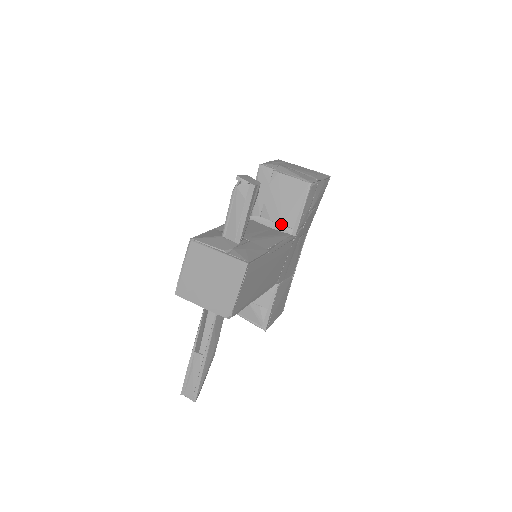
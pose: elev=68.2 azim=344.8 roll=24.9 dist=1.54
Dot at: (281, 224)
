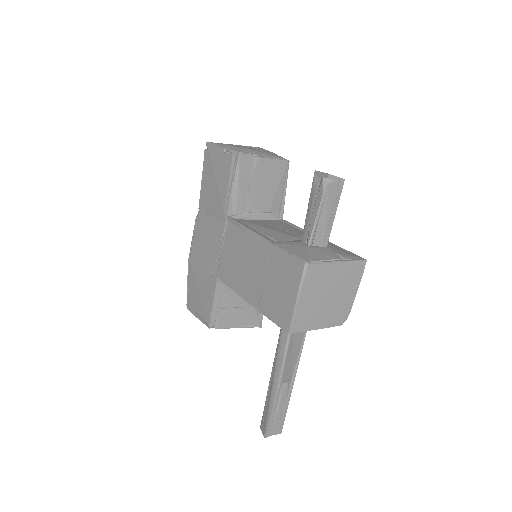
Dot at: (267, 212)
